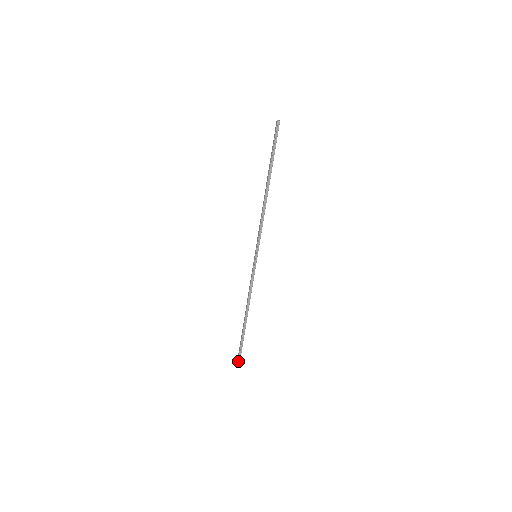
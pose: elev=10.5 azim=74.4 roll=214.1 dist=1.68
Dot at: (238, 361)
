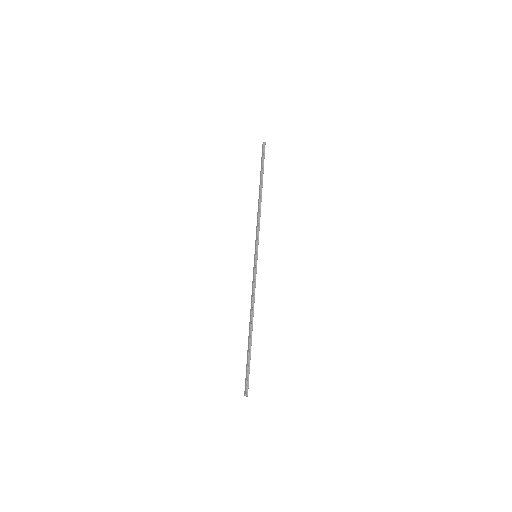
Dot at: (246, 390)
